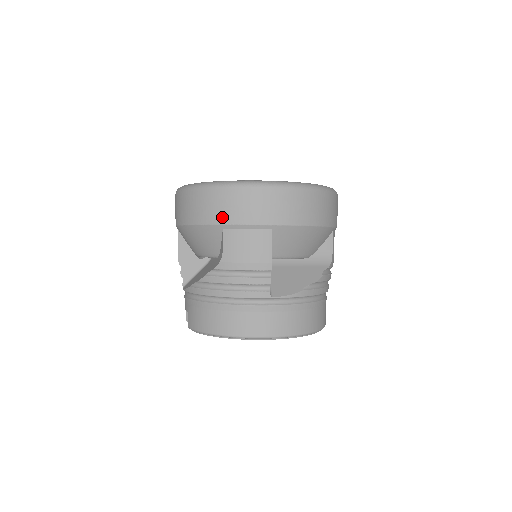
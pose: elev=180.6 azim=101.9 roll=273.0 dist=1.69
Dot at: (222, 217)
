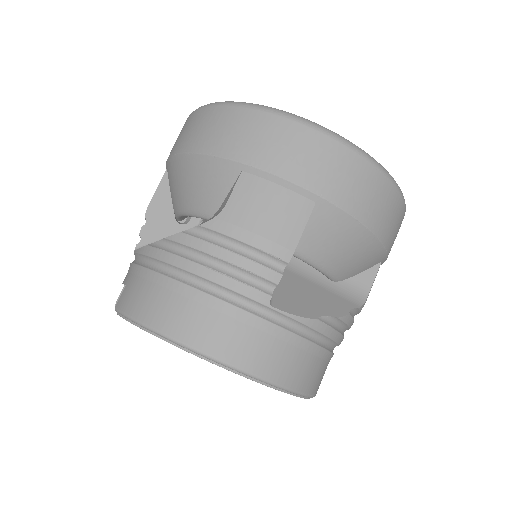
Dot at: (249, 153)
